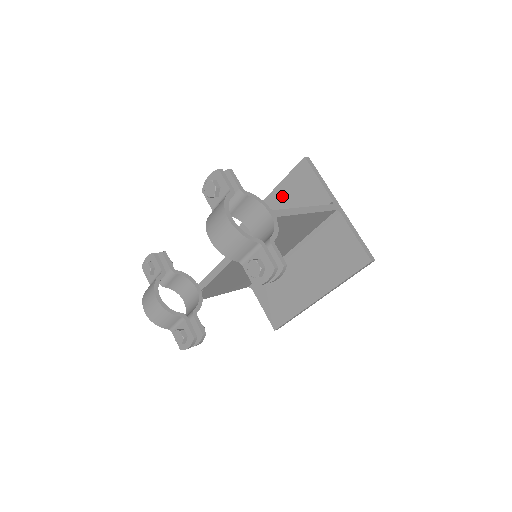
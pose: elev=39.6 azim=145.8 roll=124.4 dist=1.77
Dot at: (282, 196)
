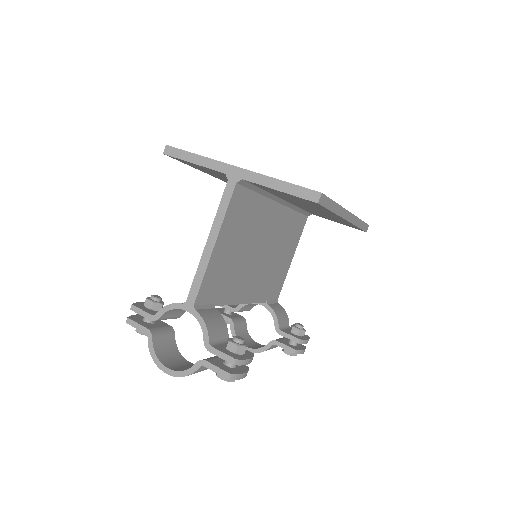
Dot at: occluded
